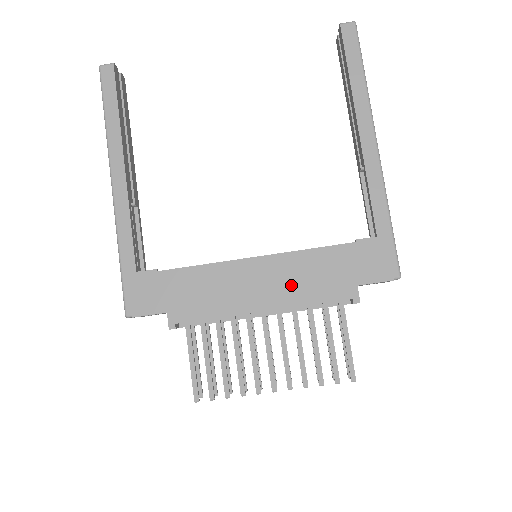
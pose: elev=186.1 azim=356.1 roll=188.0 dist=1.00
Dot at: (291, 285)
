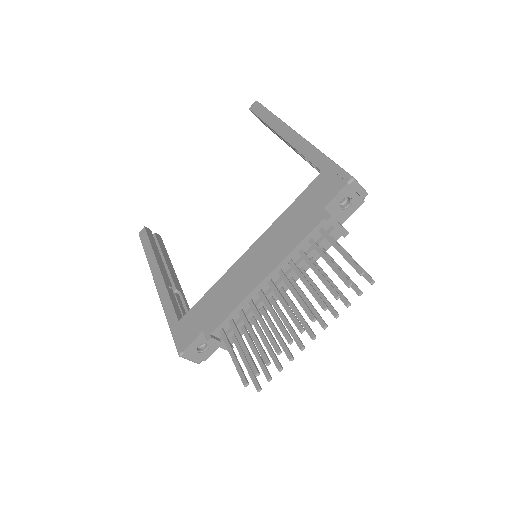
Dot at: (277, 246)
